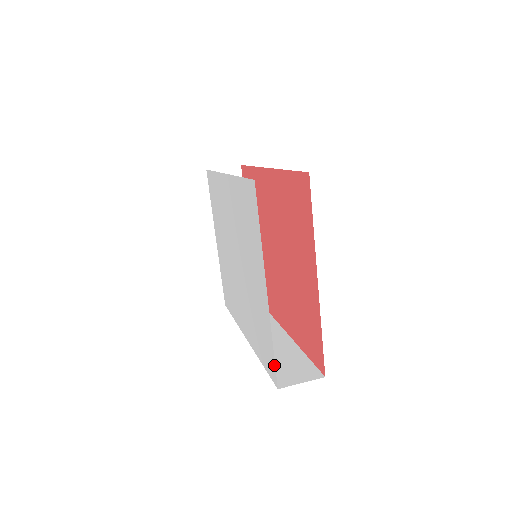
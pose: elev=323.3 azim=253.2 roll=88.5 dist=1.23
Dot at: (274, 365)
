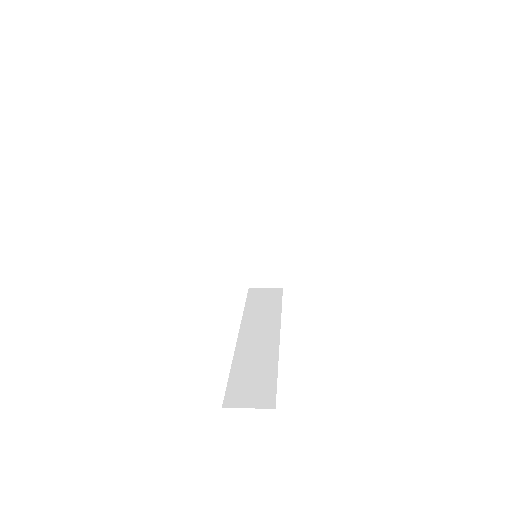
Dot at: occluded
